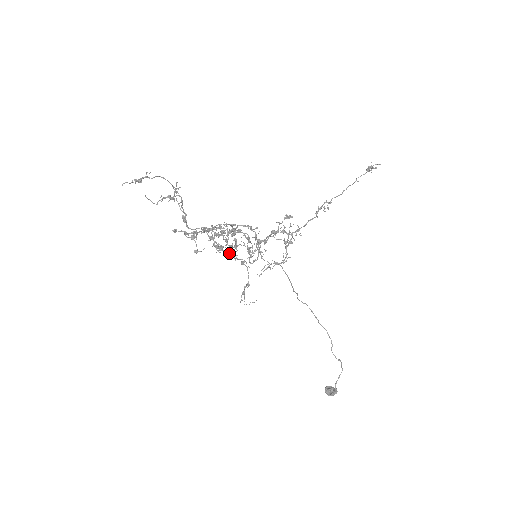
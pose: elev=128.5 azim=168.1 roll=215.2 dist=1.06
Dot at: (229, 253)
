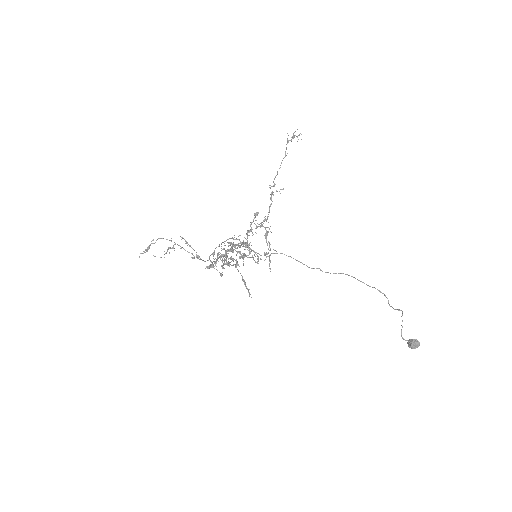
Dot at: (227, 264)
